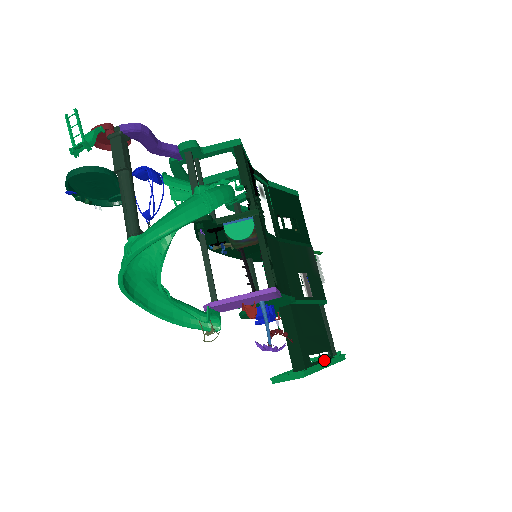
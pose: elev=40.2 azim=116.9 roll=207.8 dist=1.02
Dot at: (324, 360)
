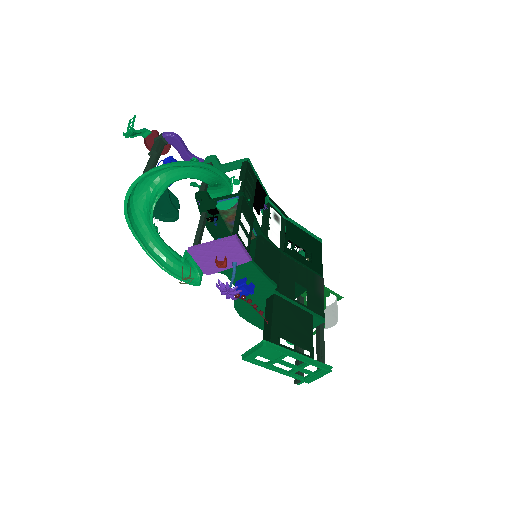
Dot at: (299, 353)
